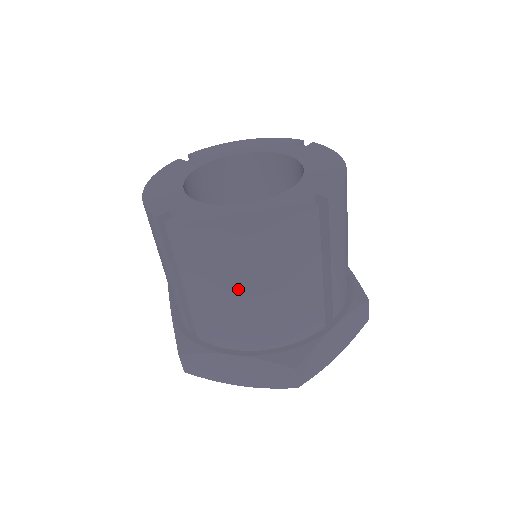
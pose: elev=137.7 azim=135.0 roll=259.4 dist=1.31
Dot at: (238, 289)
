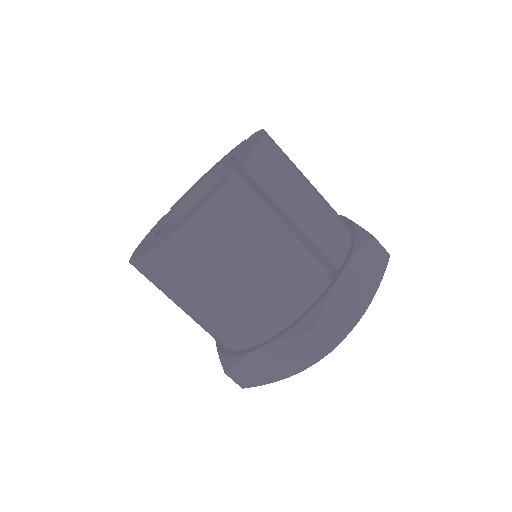
Dot at: (216, 284)
